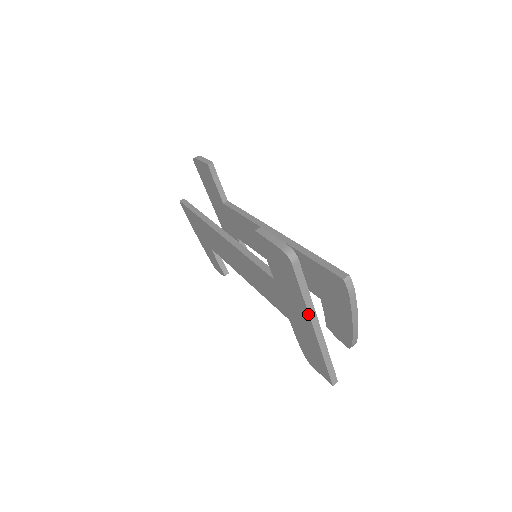
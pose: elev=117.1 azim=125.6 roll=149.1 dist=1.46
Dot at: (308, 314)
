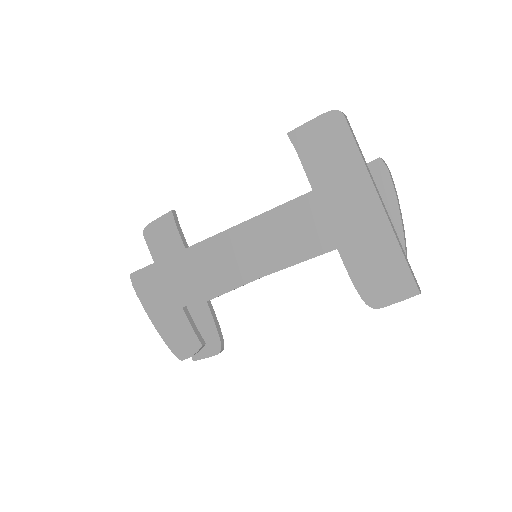
Dot at: (370, 179)
